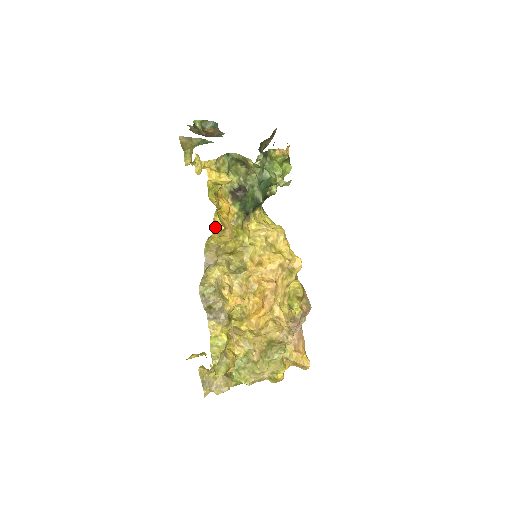
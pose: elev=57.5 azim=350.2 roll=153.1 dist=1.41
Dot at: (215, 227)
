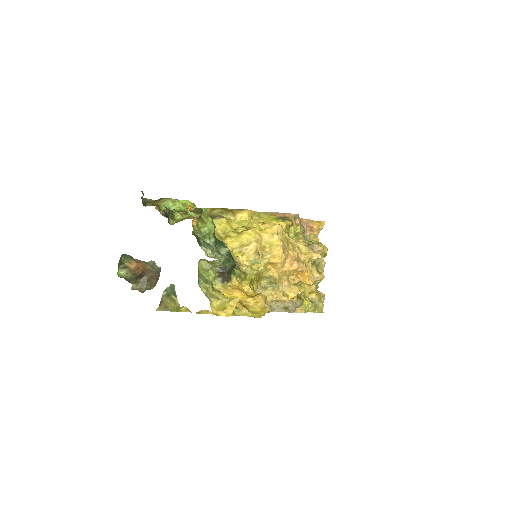
Dot at: (263, 315)
